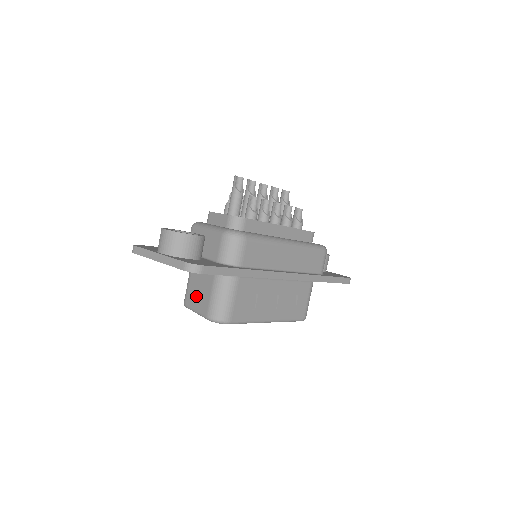
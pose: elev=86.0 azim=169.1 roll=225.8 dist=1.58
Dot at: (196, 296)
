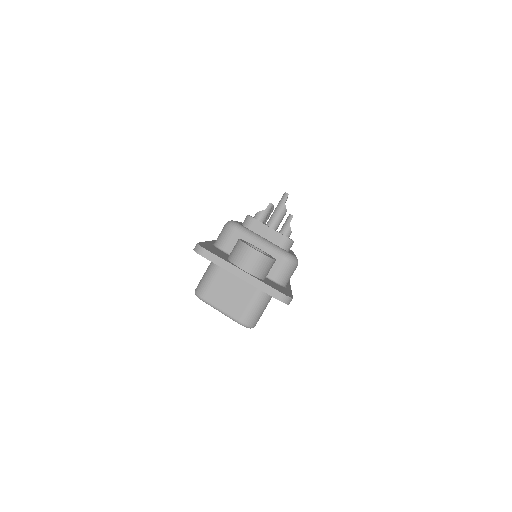
Dot at: (225, 296)
